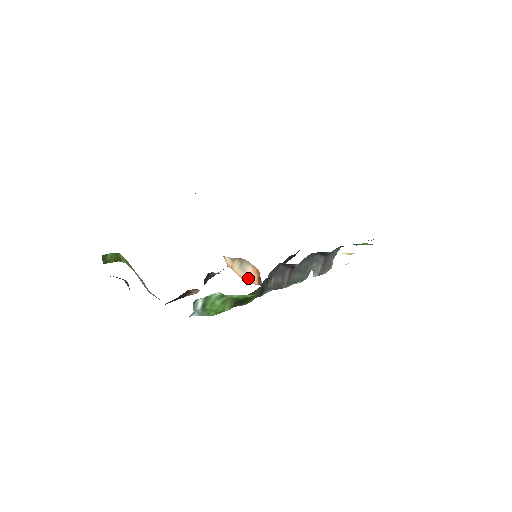
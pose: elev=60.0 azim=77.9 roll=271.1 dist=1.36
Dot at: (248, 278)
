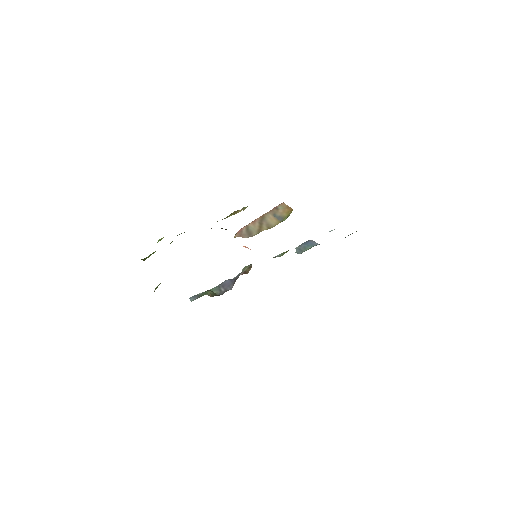
Dot at: occluded
